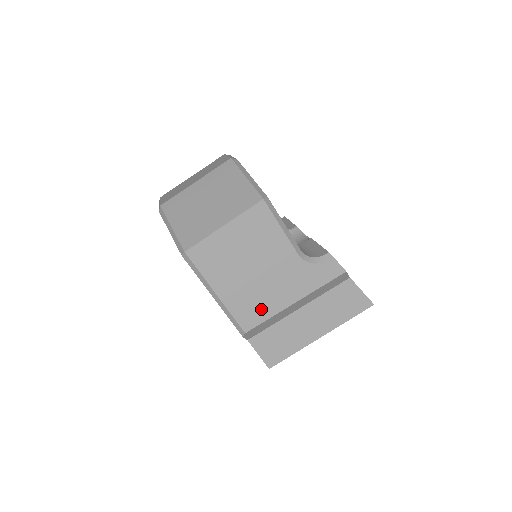
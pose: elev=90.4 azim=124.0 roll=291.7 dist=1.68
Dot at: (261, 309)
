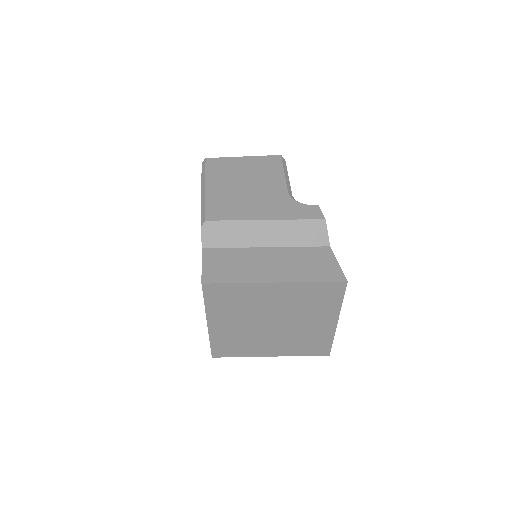
Dot at: (232, 211)
